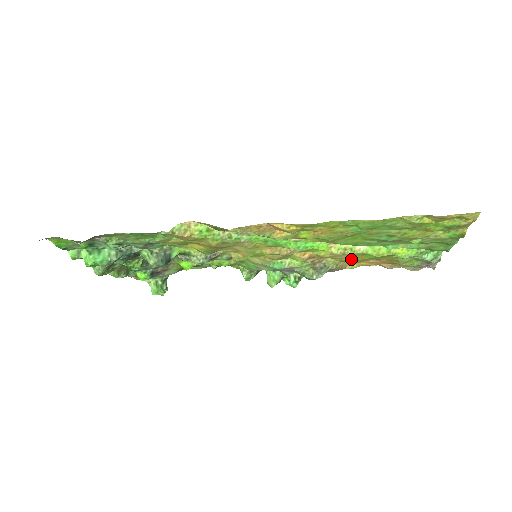
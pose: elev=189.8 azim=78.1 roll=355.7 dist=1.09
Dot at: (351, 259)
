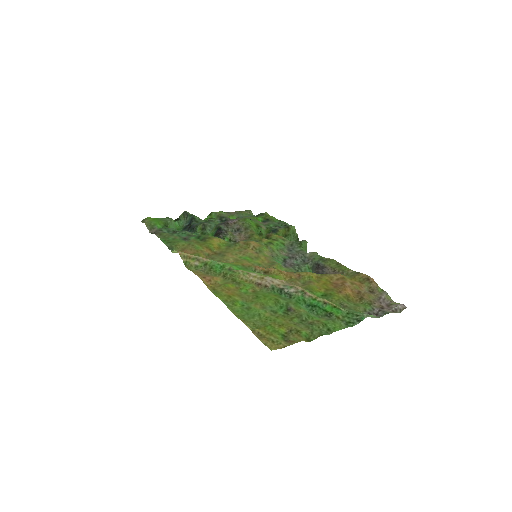
Dot at: (318, 283)
